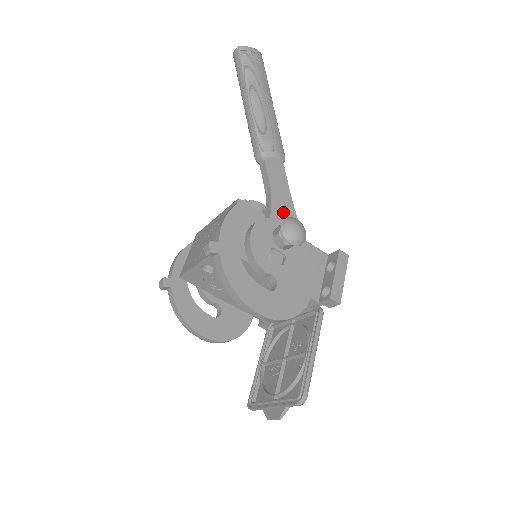
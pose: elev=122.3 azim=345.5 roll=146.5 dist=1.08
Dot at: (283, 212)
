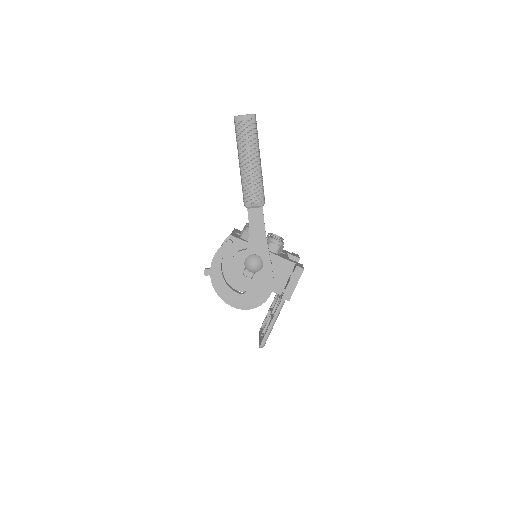
Dot at: (257, 244)
